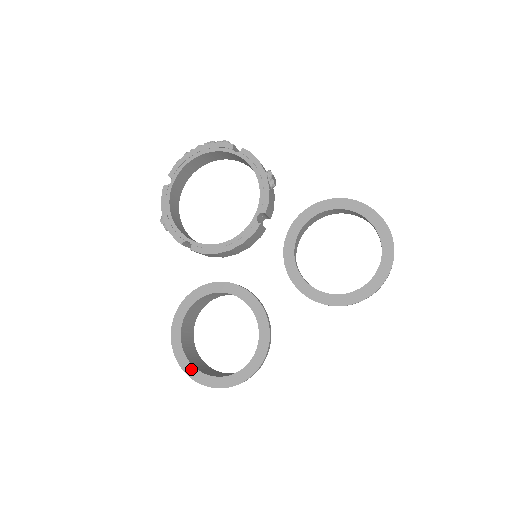
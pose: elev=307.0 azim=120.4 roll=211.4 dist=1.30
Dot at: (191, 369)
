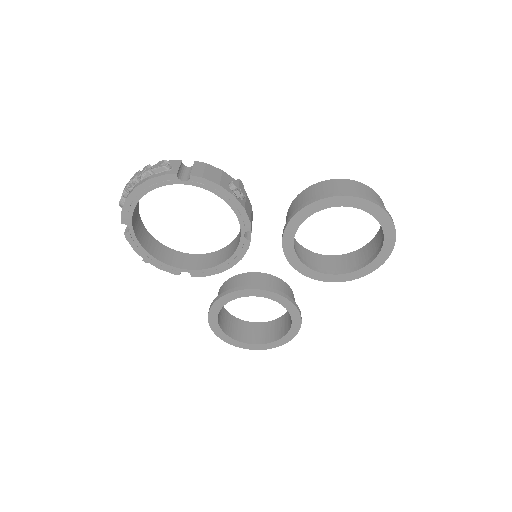
Dot at: (244, 345)
